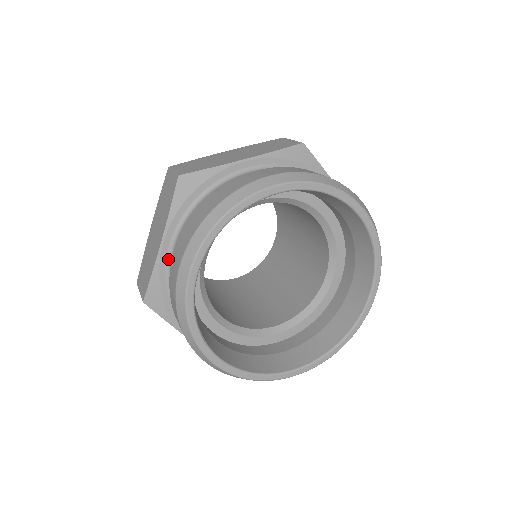
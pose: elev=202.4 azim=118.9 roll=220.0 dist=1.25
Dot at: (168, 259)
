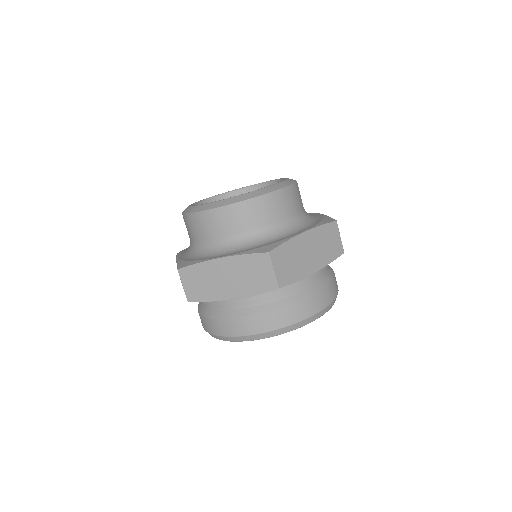
Dot at: occluded
